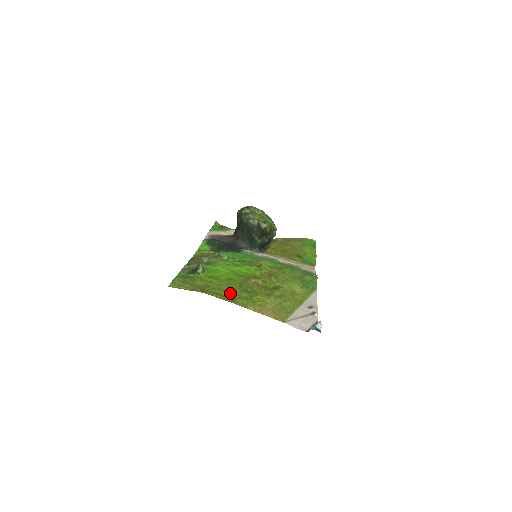
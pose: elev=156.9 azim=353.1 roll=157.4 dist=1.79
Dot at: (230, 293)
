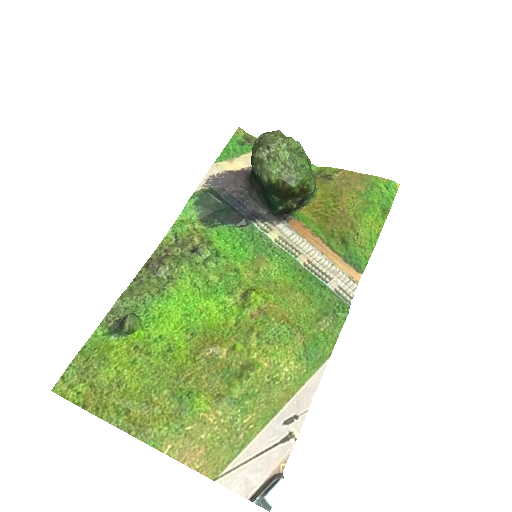
Dot at: (147, 404)
